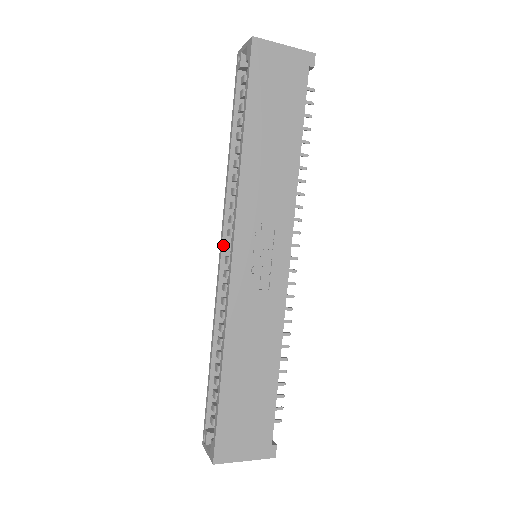
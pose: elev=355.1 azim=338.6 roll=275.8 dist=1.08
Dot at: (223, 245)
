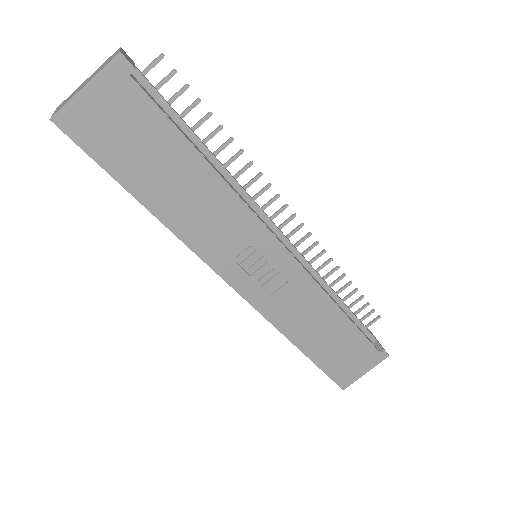
Dot at: occluded
